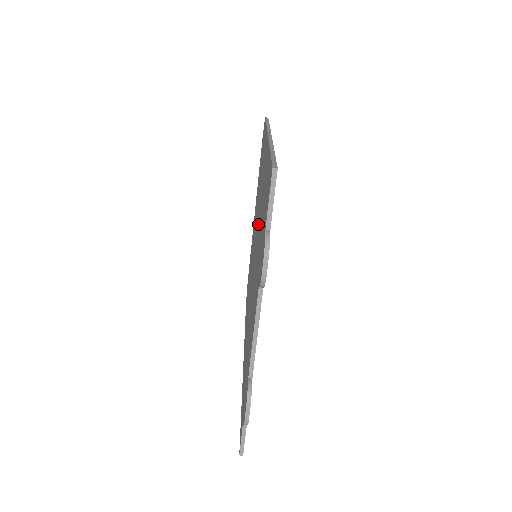
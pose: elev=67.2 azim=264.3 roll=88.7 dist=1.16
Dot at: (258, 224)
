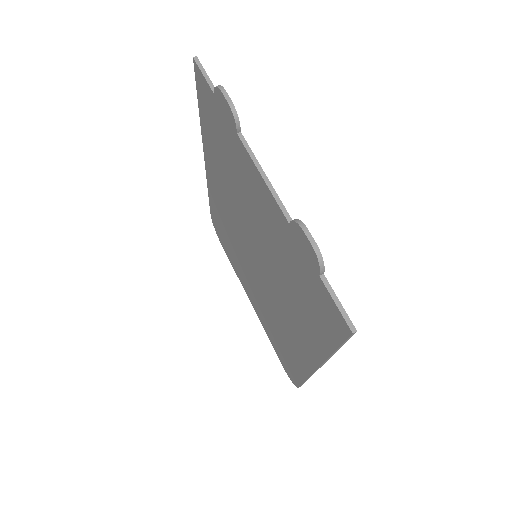
Dot at: (236, 215)
